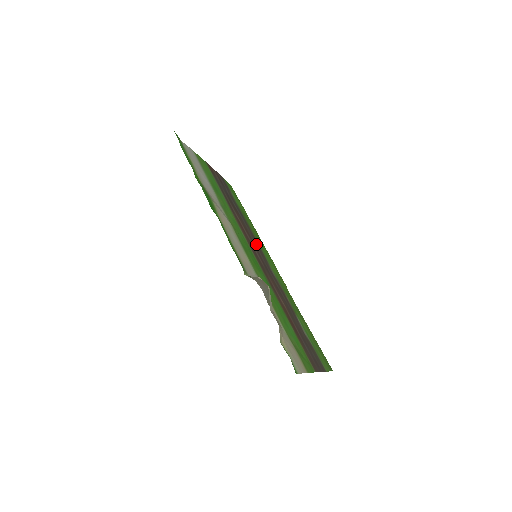
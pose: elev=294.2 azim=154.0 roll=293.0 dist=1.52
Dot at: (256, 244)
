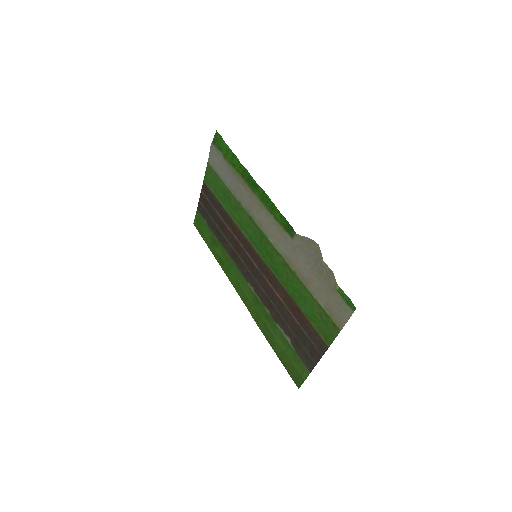
Dot at: (239, 259)
